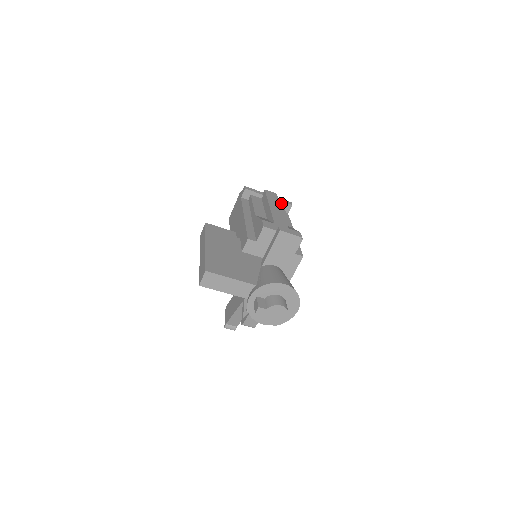
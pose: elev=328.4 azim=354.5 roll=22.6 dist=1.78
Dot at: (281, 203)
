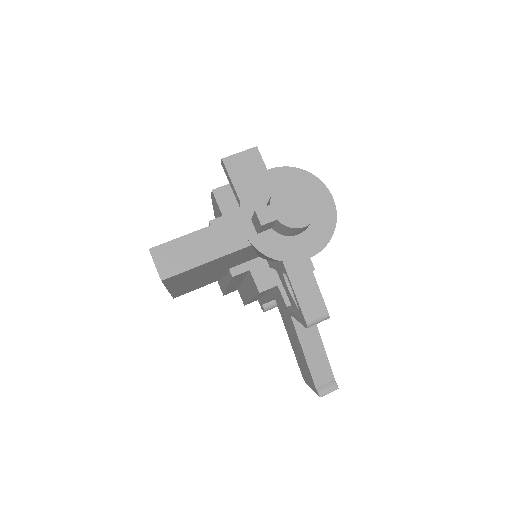
Dot at: occluded
